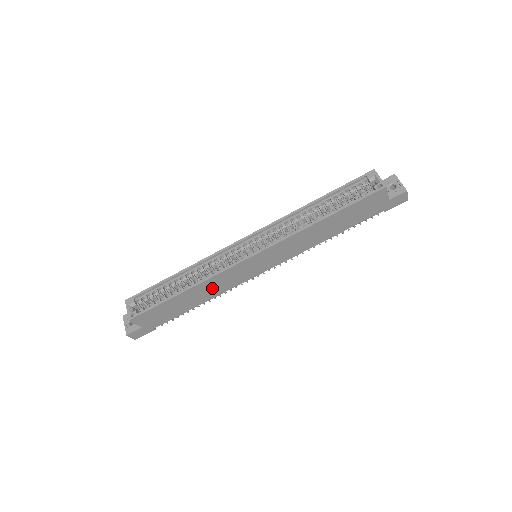
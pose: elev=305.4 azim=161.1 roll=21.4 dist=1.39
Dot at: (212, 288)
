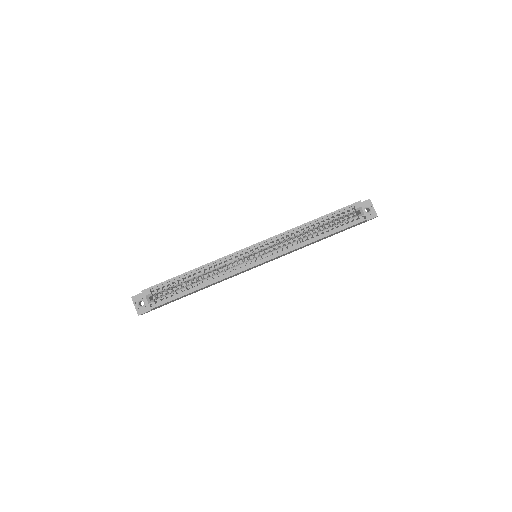
Dot at: occluded
